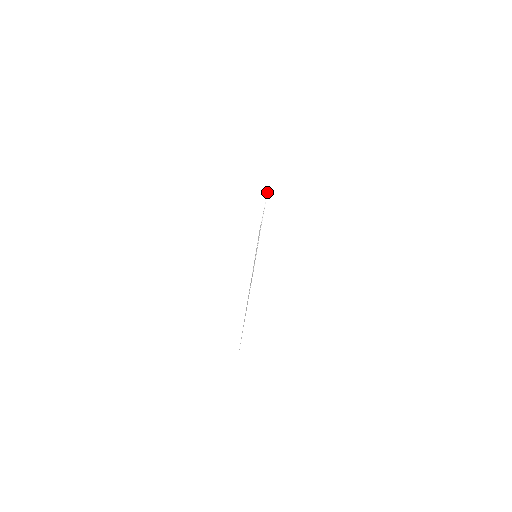
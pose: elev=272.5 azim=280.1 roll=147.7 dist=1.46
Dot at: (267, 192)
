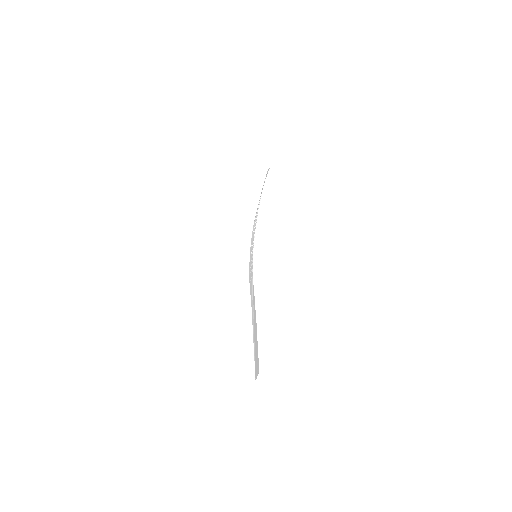
Dot at: (262, 189)
